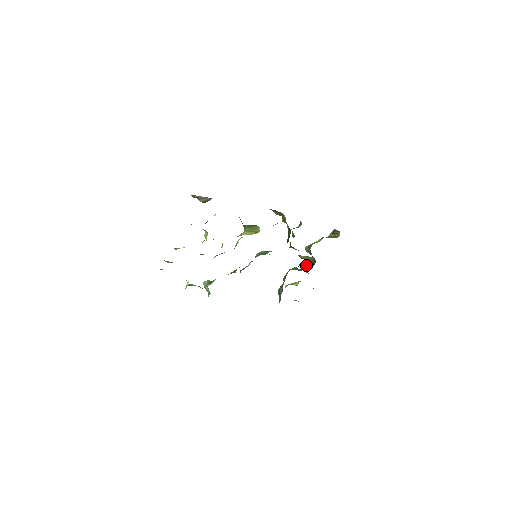
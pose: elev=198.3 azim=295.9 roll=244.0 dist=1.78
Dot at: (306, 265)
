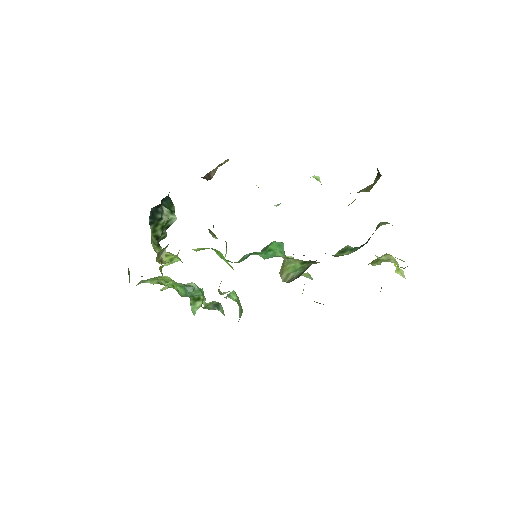
Dot at: (305, 269)
